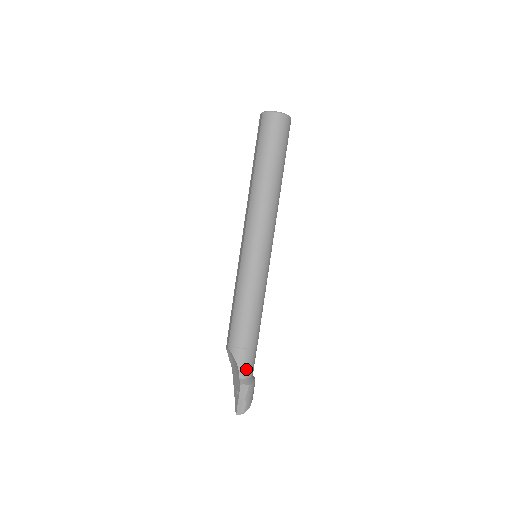
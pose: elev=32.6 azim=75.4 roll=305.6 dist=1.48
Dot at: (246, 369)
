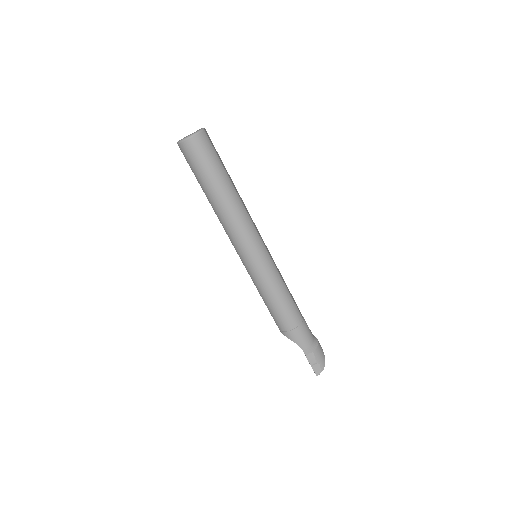
Dot at: (304, 342)
